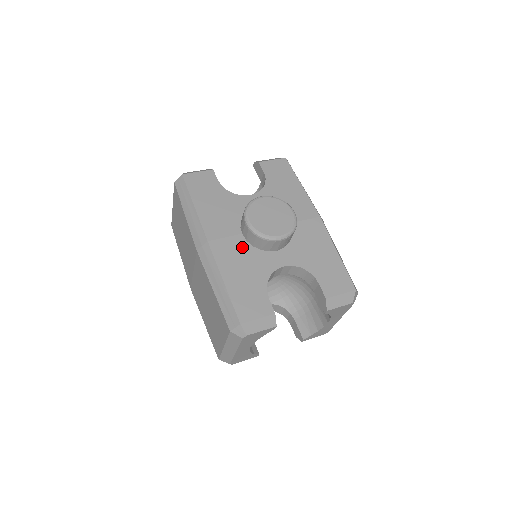
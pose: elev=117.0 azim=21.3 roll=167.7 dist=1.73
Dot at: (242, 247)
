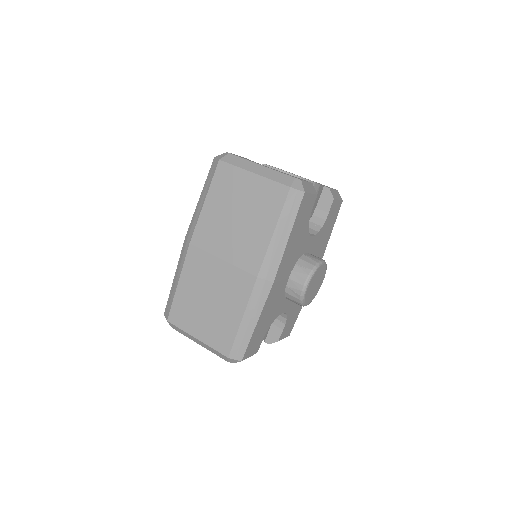
Dot at: (281, 292)
